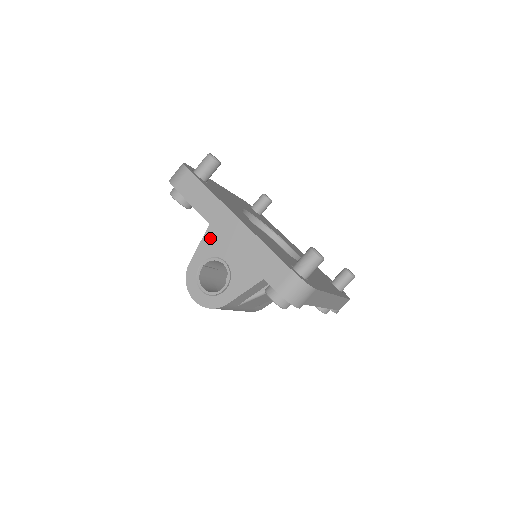
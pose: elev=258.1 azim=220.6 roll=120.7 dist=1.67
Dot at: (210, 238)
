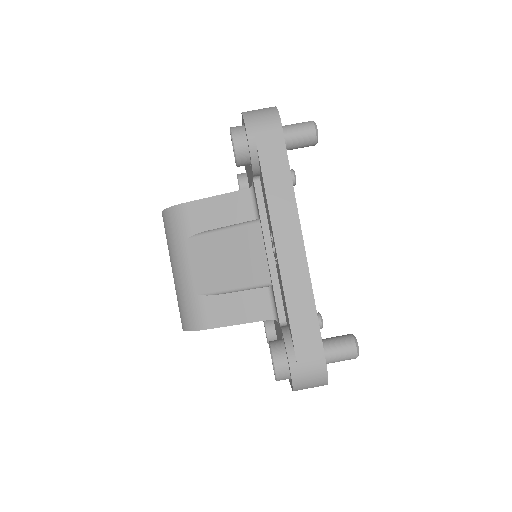
Dot at: occluded
